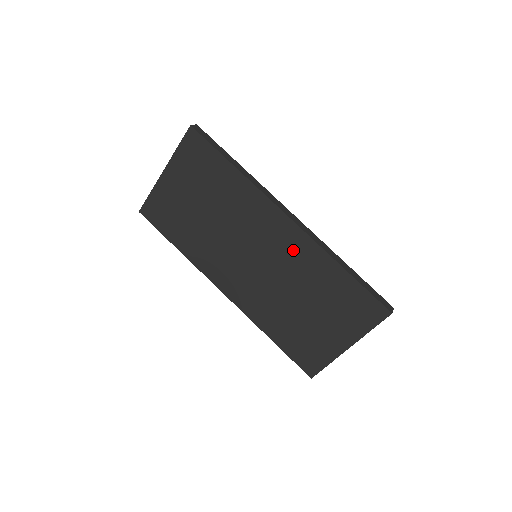
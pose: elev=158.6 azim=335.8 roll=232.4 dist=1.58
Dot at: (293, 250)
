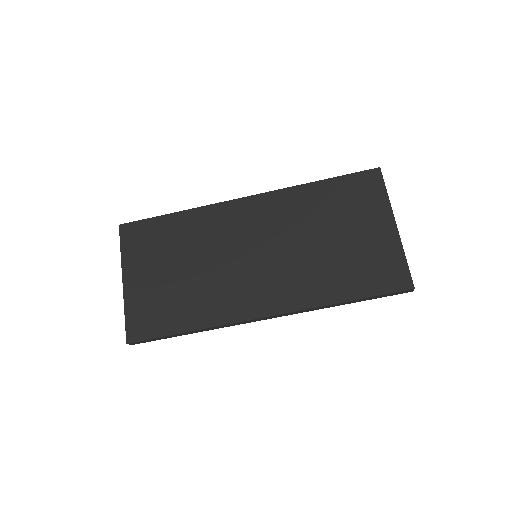
Dot at: (273, 213)
